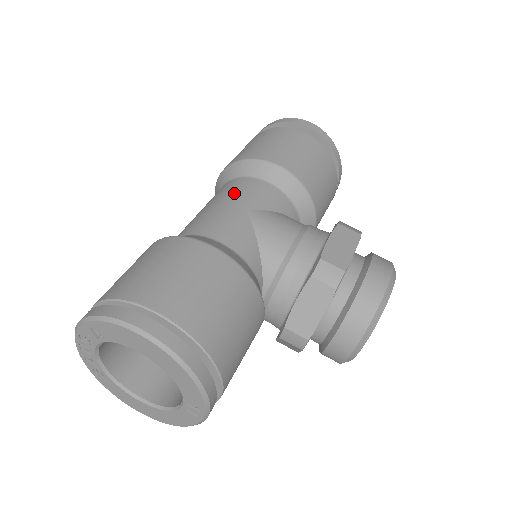
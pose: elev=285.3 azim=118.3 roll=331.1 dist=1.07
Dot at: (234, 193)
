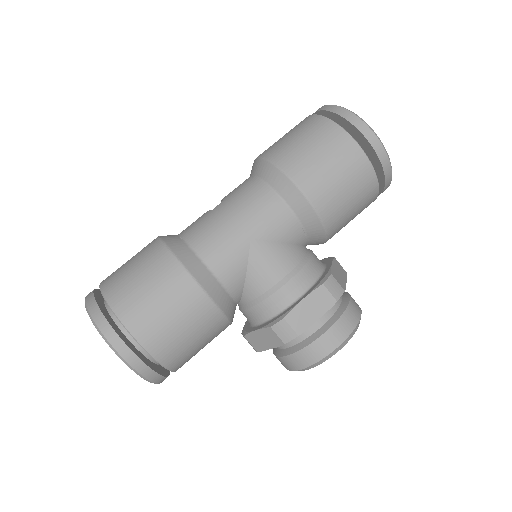
Dot at: (250, 210)
